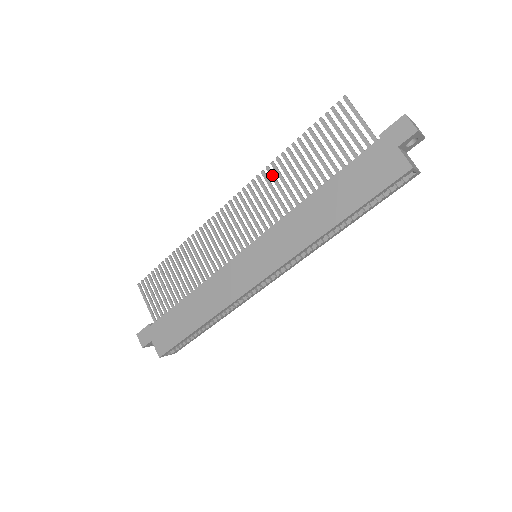
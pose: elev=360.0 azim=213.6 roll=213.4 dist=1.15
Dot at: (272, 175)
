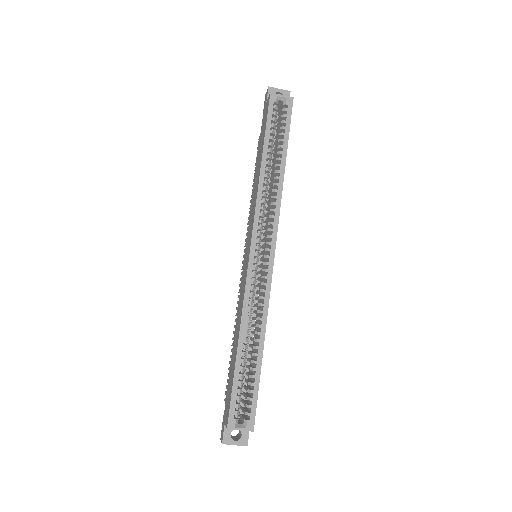
Dot at: occluded
